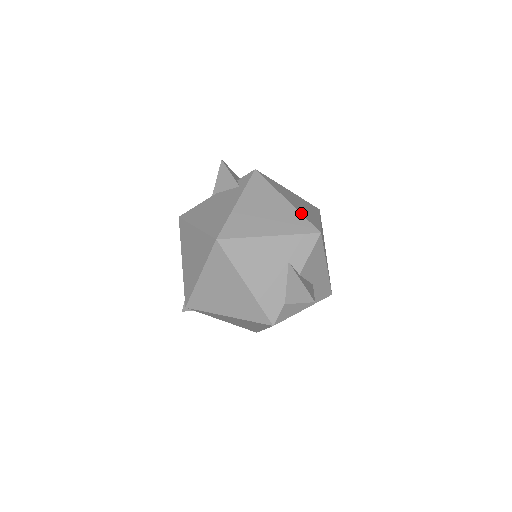
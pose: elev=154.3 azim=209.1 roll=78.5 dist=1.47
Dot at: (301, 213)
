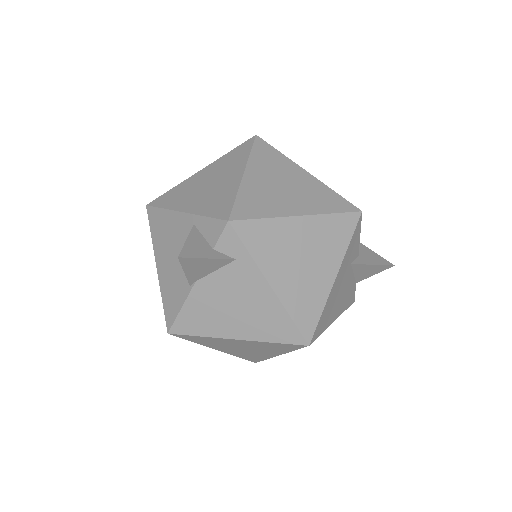
Dot at: (326, 213)
